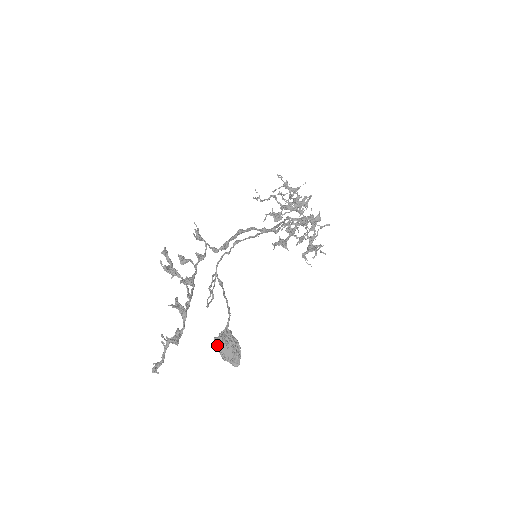
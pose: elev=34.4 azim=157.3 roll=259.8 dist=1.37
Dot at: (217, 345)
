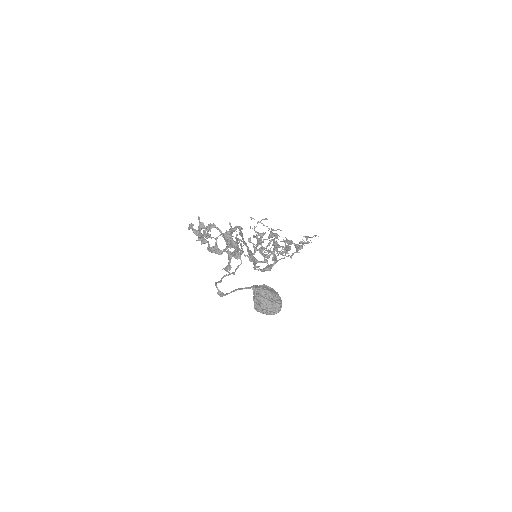
Dot at: (260, 287)
